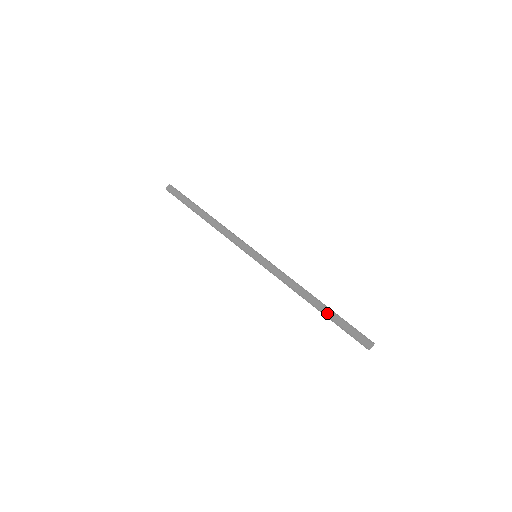
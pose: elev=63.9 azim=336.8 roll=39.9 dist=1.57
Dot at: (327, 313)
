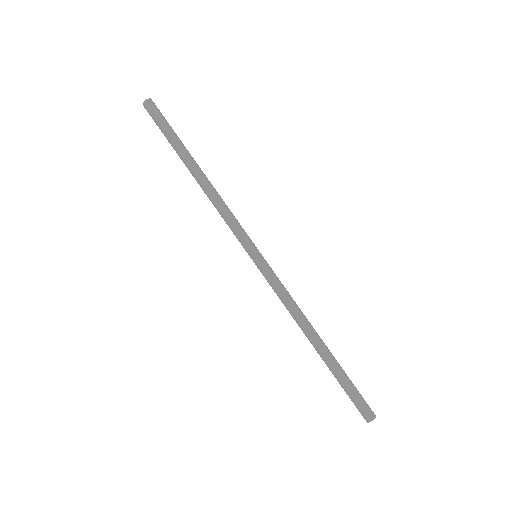
Dot at: (332, 364)
